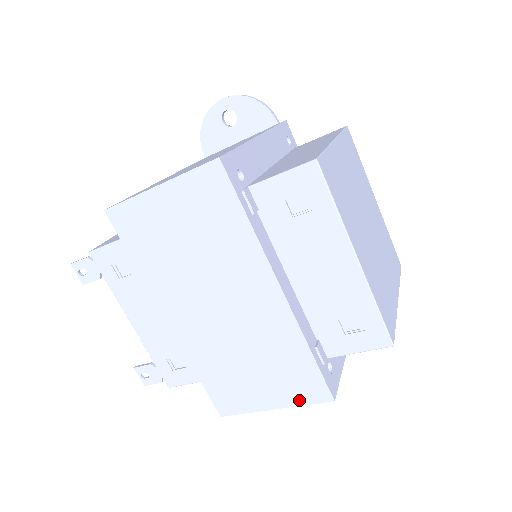
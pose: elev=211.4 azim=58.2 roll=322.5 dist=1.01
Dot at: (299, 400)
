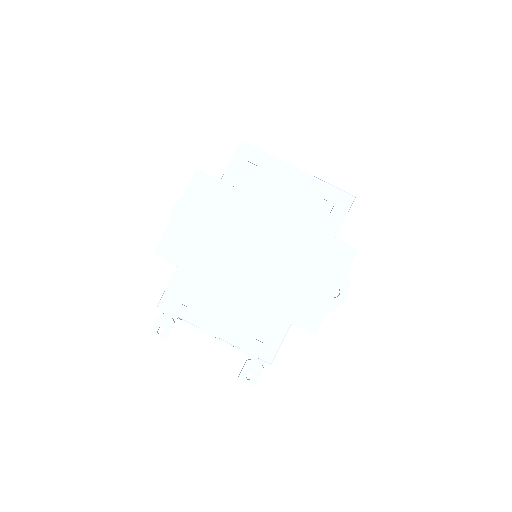
Dot at: (342, 270)
